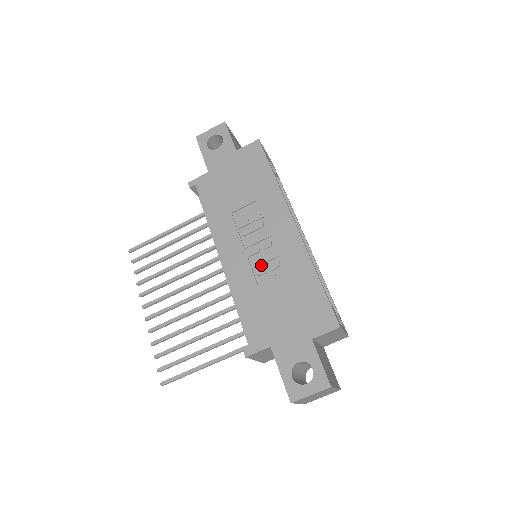
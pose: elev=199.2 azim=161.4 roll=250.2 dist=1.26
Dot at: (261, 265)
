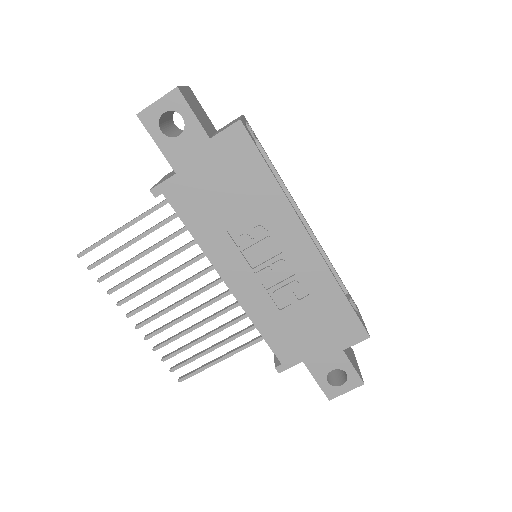
Dot at: (277, 287)
